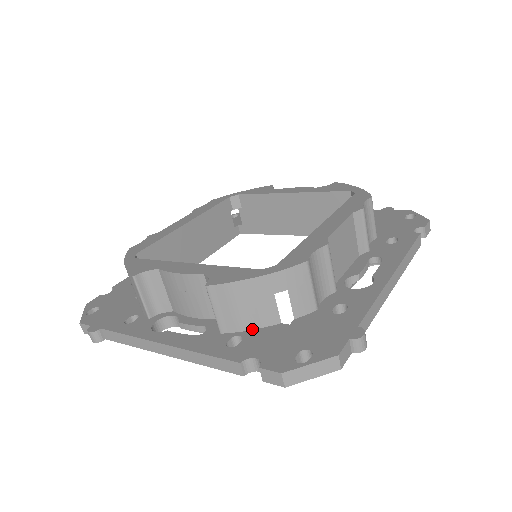
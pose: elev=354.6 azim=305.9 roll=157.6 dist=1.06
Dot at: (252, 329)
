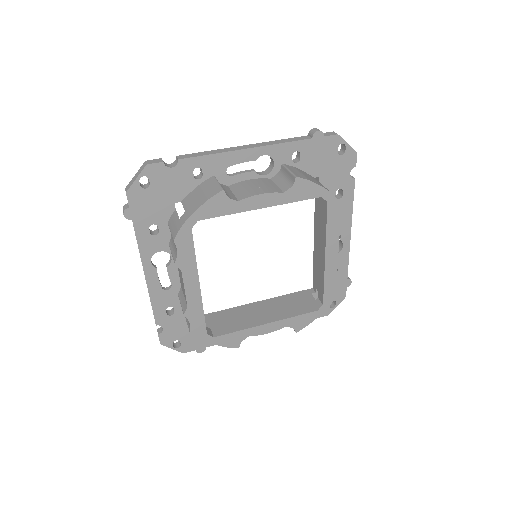
Dot at: occluded
